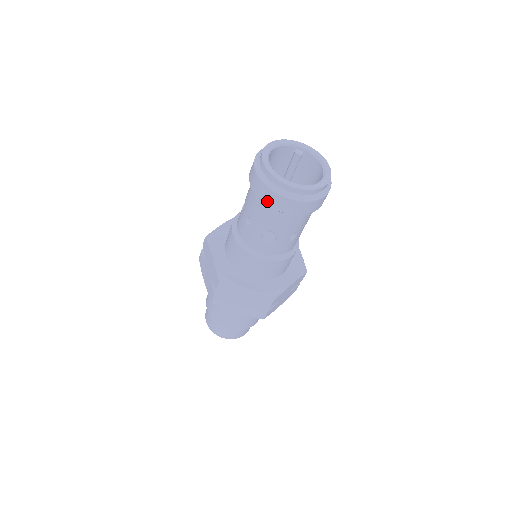
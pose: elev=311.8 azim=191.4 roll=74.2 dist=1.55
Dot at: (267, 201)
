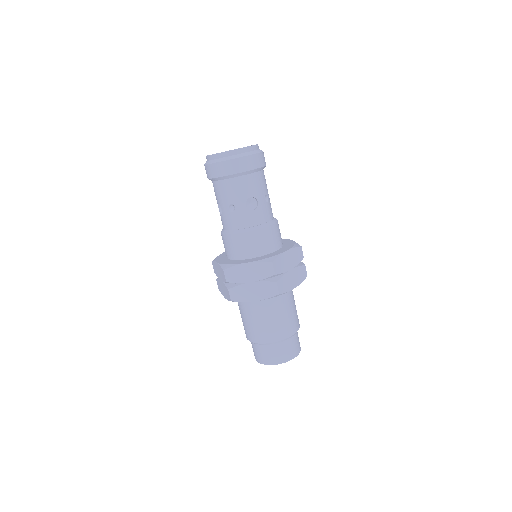
Dot at: occluded
